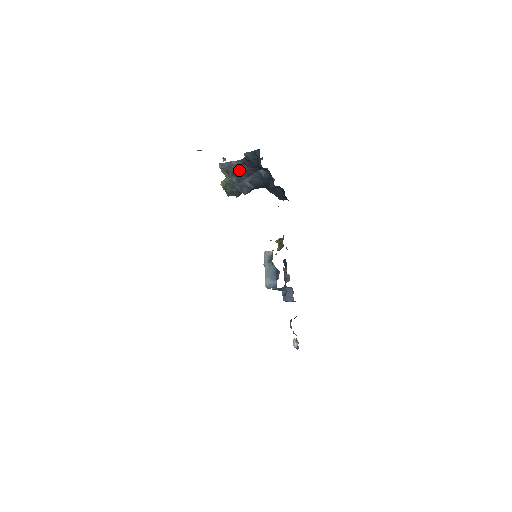
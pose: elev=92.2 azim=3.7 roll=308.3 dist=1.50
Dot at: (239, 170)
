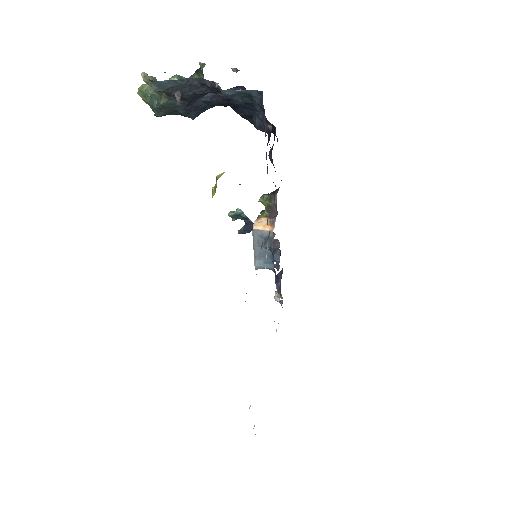
Dot at: (192, 93)
